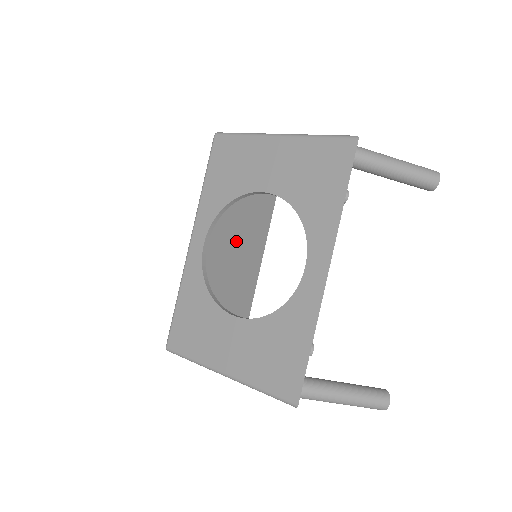
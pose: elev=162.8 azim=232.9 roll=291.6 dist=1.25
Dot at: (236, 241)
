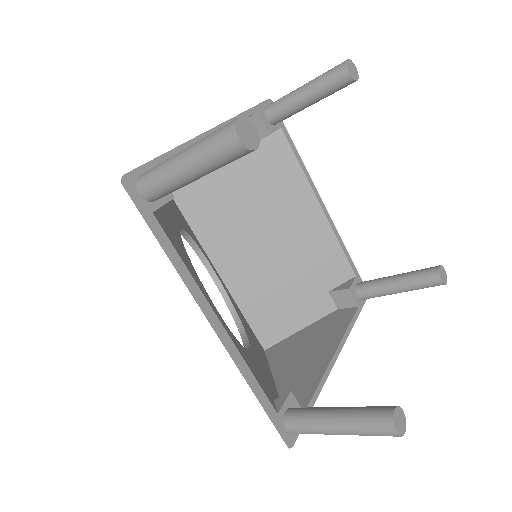
Dot at: (264, 224)
